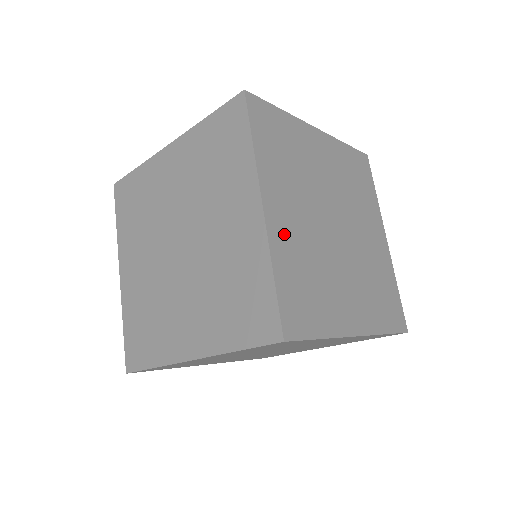
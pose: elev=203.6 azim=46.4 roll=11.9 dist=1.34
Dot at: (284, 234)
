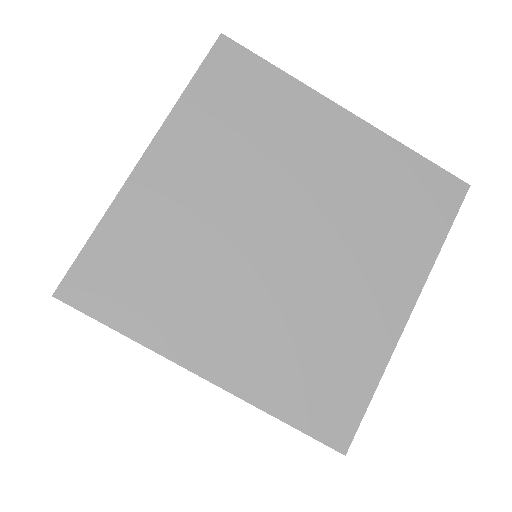
Dot at: (247, 363)
